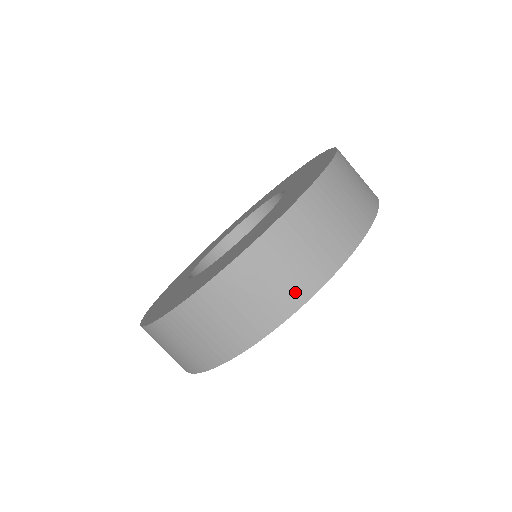
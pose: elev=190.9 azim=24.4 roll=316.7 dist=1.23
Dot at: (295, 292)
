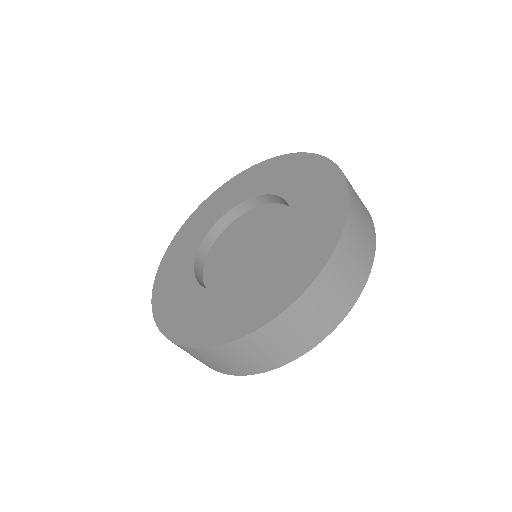
Dot at: (348, 299)
